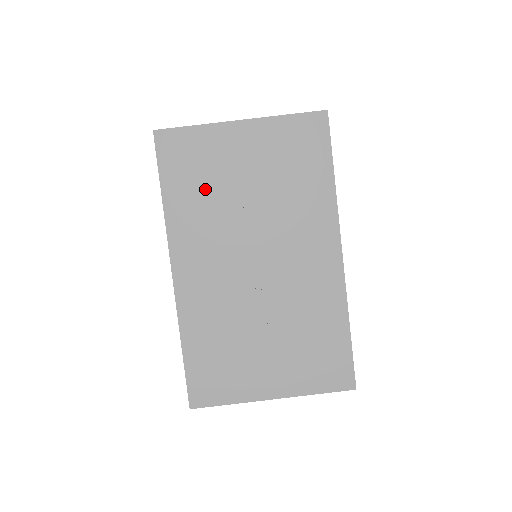
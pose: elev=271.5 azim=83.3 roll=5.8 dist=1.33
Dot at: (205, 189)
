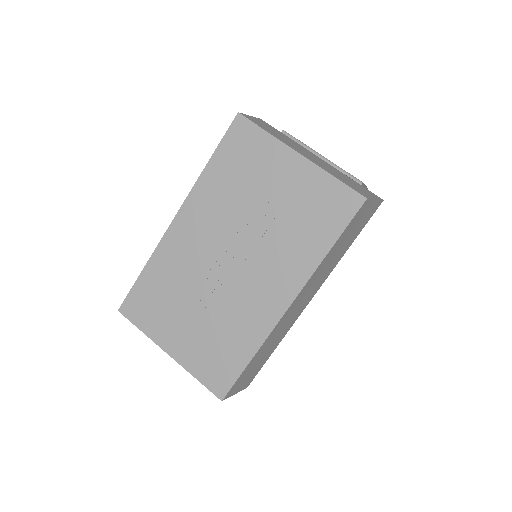
Dot at: (238, 181)
